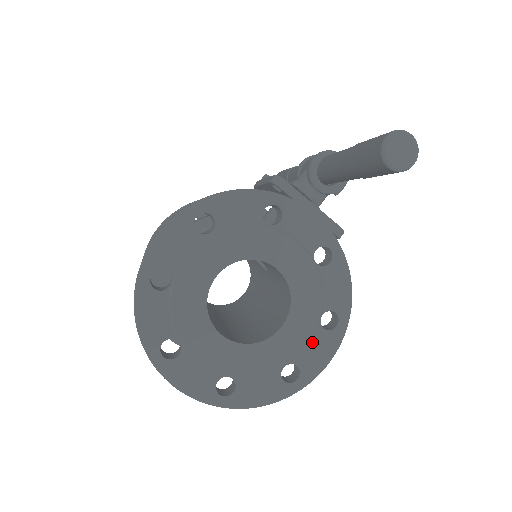
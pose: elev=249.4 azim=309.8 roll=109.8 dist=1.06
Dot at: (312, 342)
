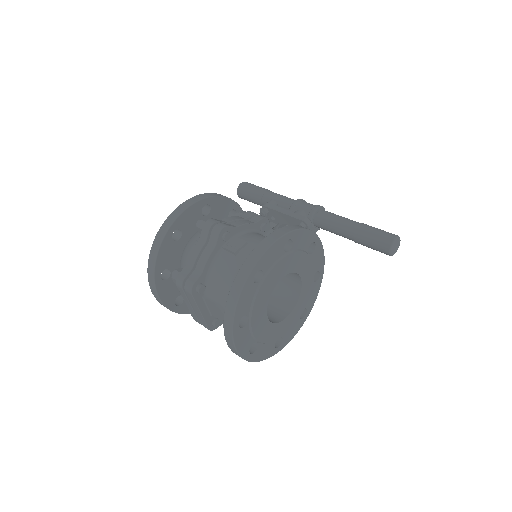
Dot at: (293, 325)
